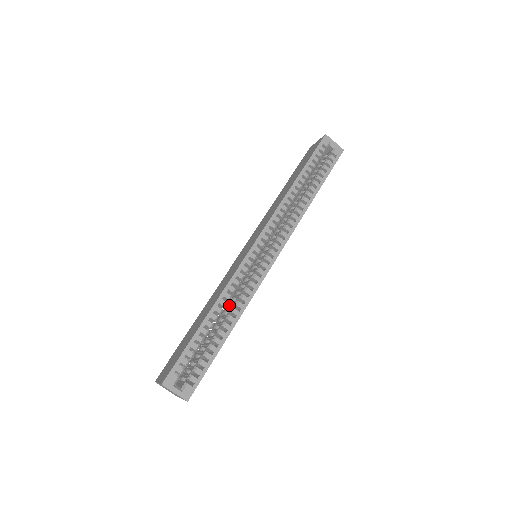
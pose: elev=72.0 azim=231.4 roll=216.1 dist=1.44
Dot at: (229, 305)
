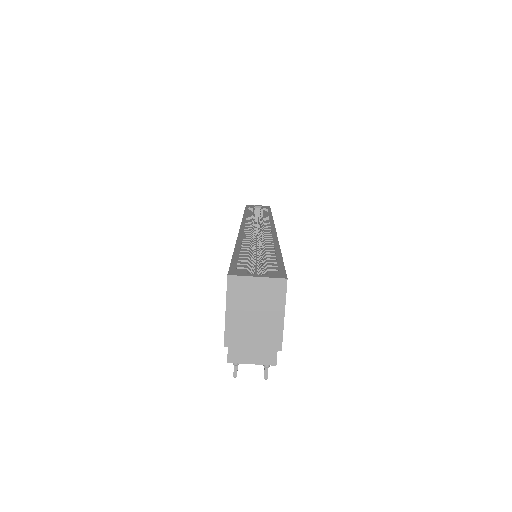
Dot at: (258, 257)
